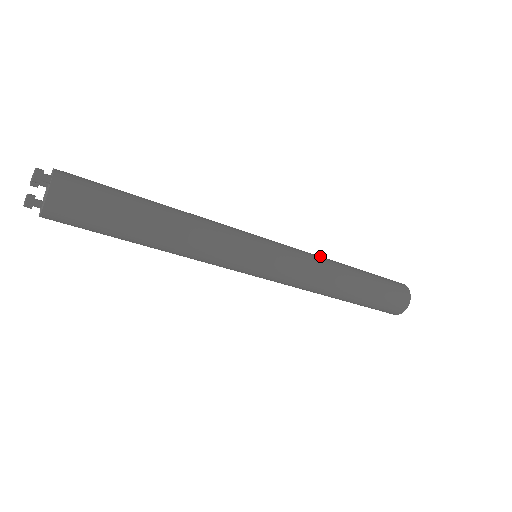
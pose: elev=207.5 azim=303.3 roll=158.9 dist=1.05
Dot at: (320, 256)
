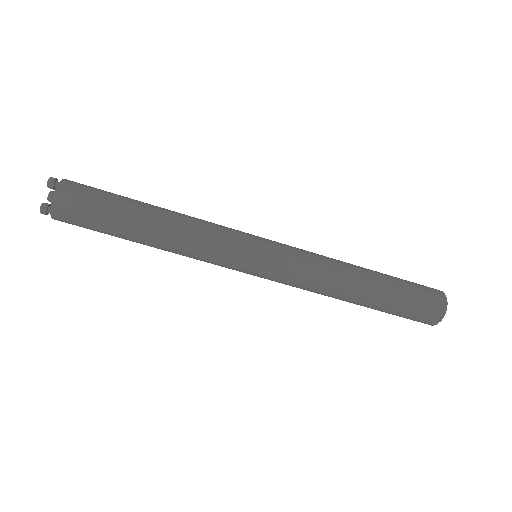
Dot at: occluded
